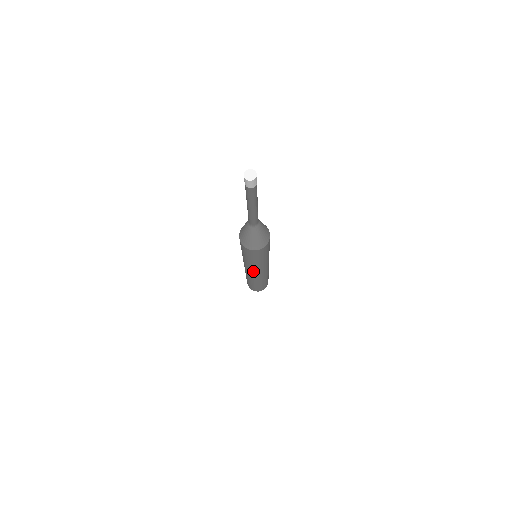
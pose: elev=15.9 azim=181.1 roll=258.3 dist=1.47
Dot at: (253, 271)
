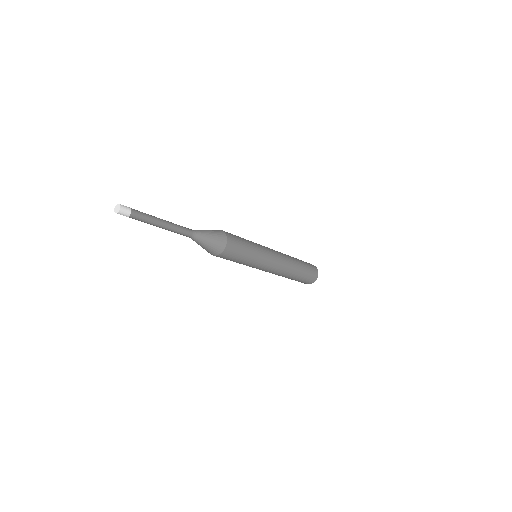
Dot at: occluded
